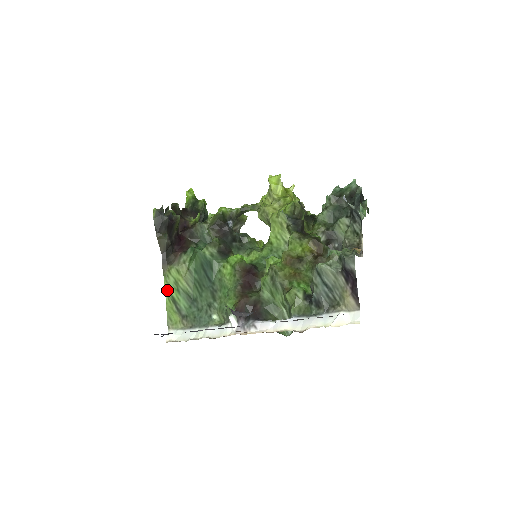
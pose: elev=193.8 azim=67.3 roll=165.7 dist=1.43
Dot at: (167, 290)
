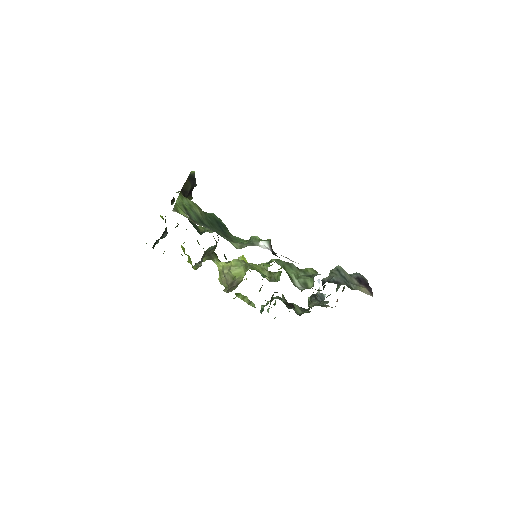
Dot at: (180, 200)
